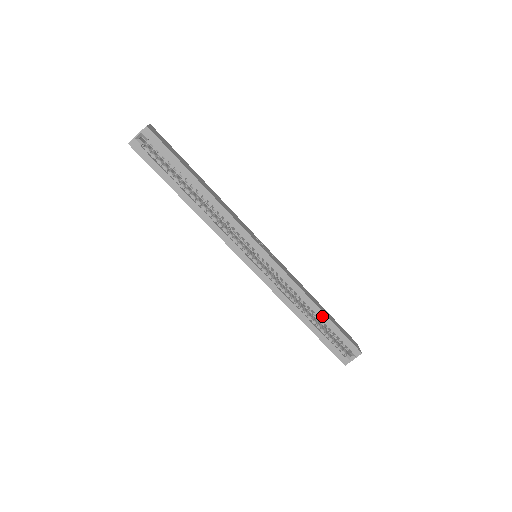
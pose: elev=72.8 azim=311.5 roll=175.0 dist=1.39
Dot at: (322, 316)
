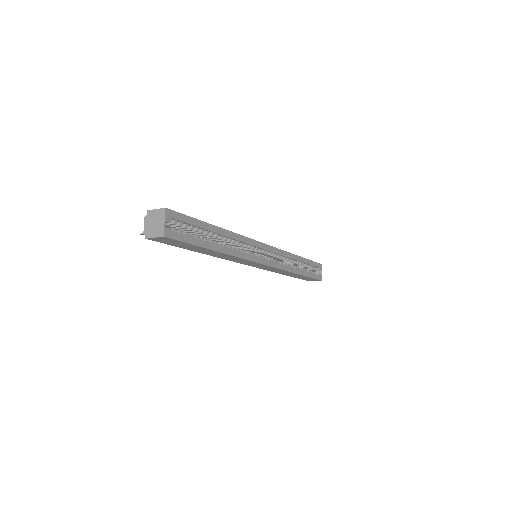
Dot at: (302, 260)
